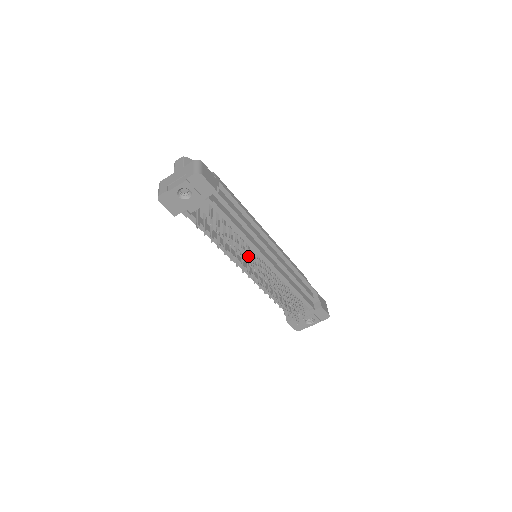
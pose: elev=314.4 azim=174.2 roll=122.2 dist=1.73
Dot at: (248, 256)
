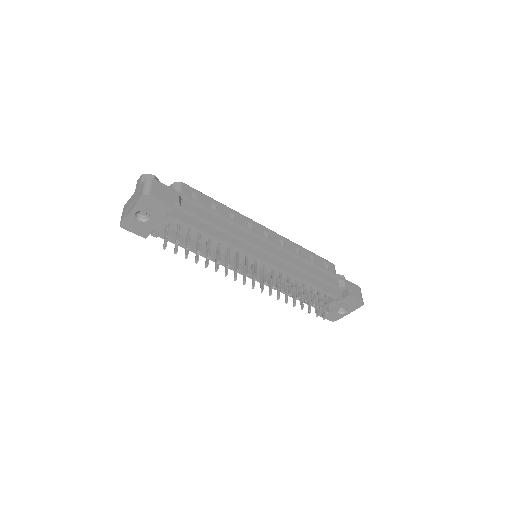
Dot at: (236, 262)
